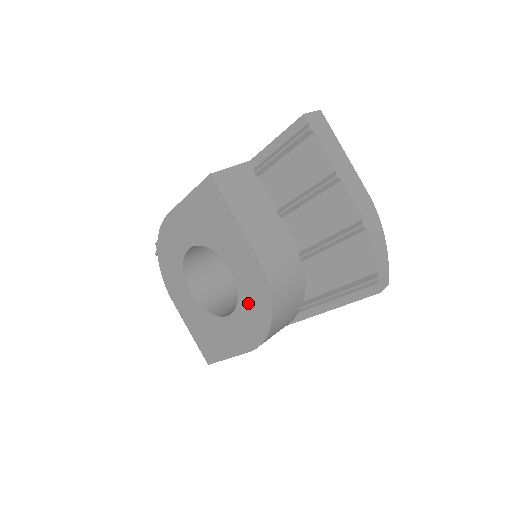
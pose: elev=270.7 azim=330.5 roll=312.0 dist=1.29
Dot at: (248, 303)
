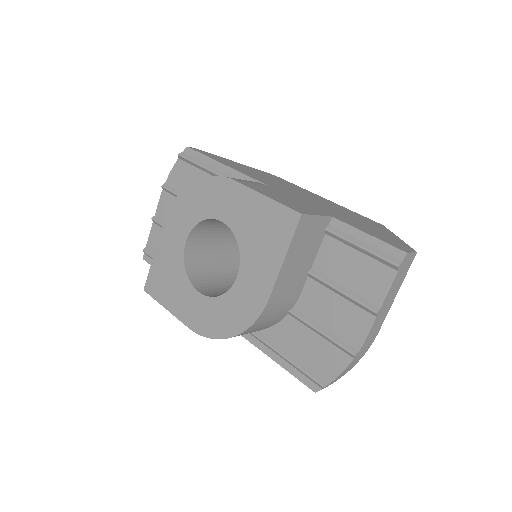
Dot at: (225, 308)
